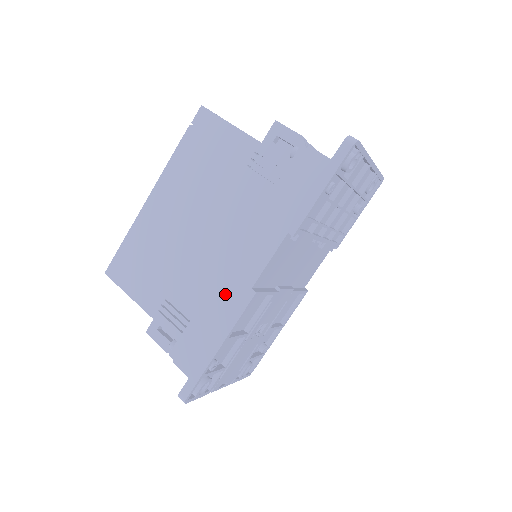
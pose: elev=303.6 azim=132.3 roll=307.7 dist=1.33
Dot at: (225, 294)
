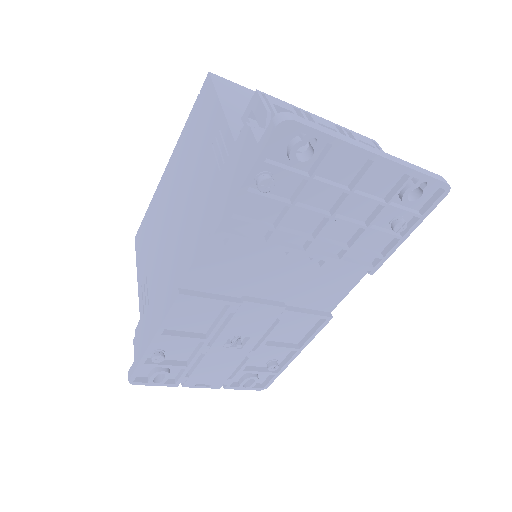
Dot at: (166, 286)
